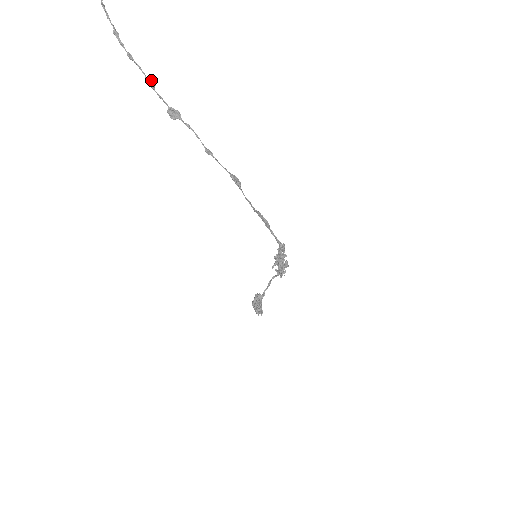
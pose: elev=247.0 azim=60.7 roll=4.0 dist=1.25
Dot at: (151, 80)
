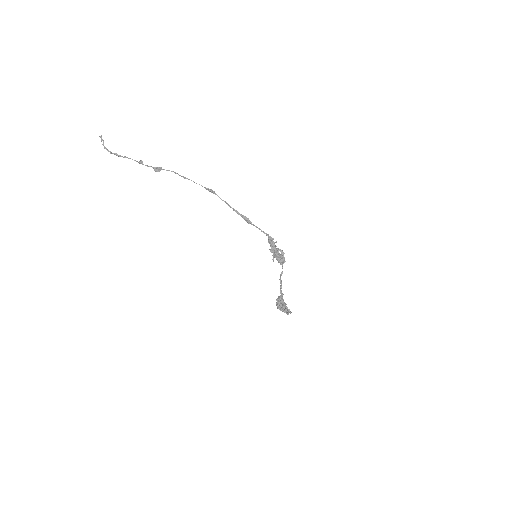
Dot at: (140, 160)
